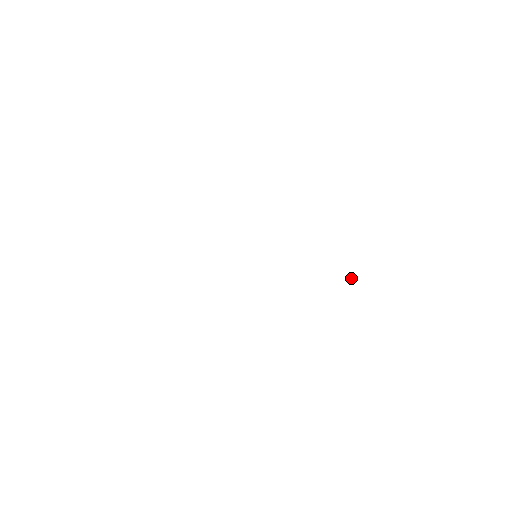
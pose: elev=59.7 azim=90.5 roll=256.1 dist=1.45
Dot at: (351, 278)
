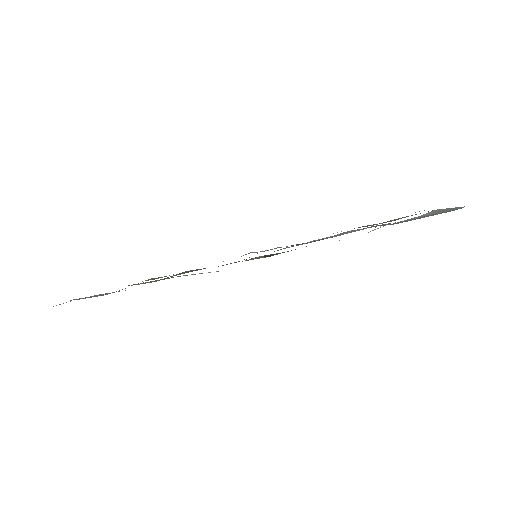
Dot at: (368, 232)
